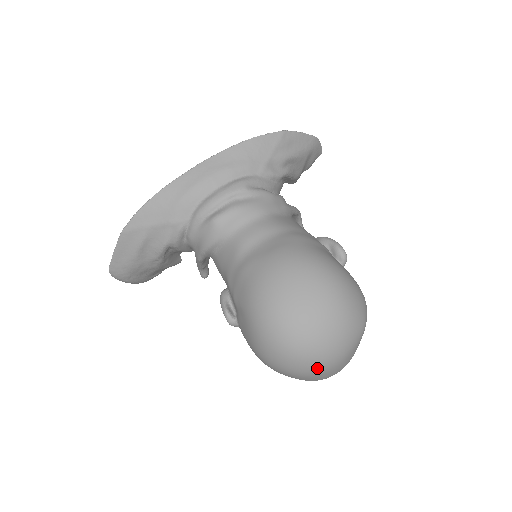
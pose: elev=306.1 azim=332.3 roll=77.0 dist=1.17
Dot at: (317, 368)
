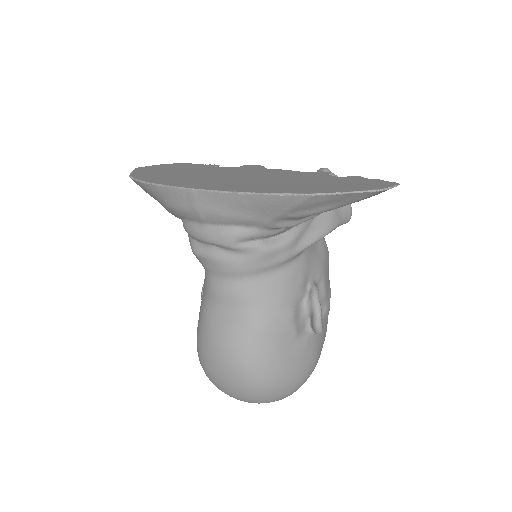
Dot at: occluded
